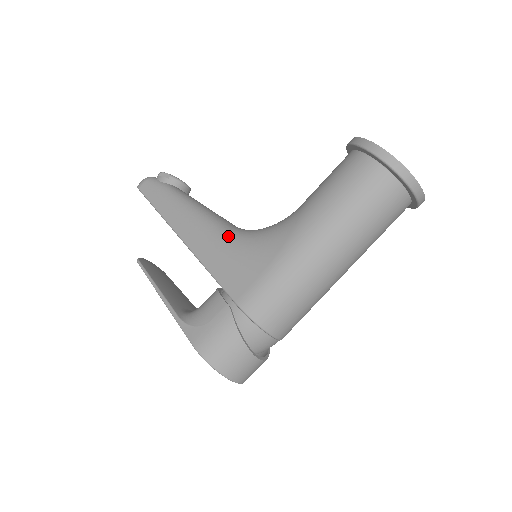
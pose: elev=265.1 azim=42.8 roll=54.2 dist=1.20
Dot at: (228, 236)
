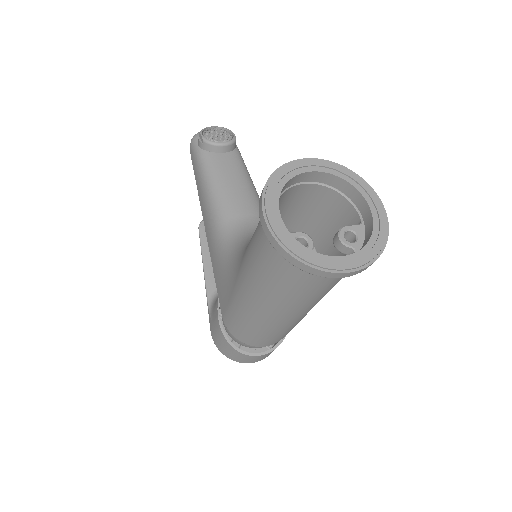
Dot at: (221, 243)
